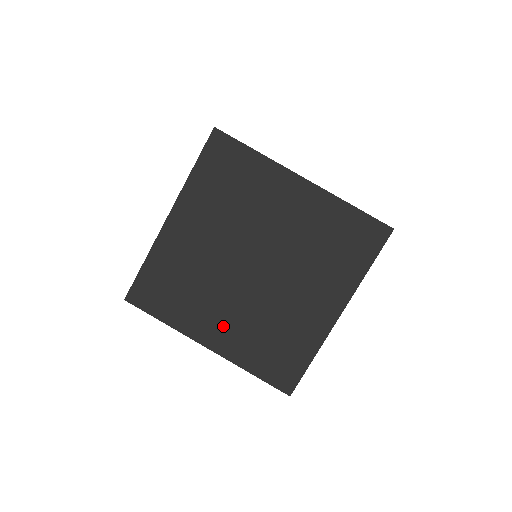
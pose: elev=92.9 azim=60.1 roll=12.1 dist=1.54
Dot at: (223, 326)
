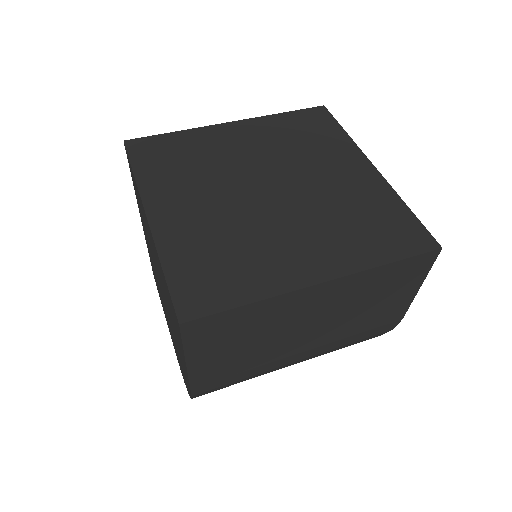
Dot at: (185, 211)
